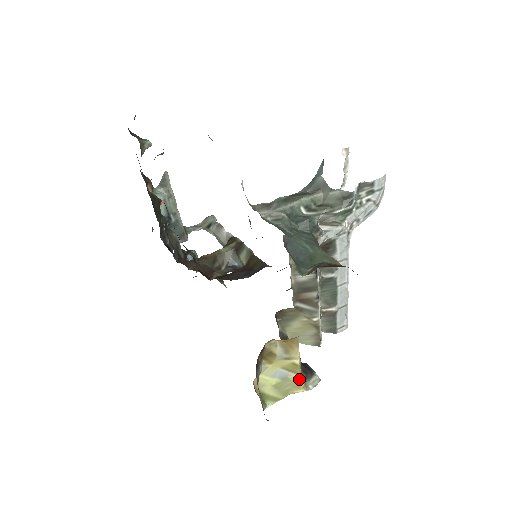
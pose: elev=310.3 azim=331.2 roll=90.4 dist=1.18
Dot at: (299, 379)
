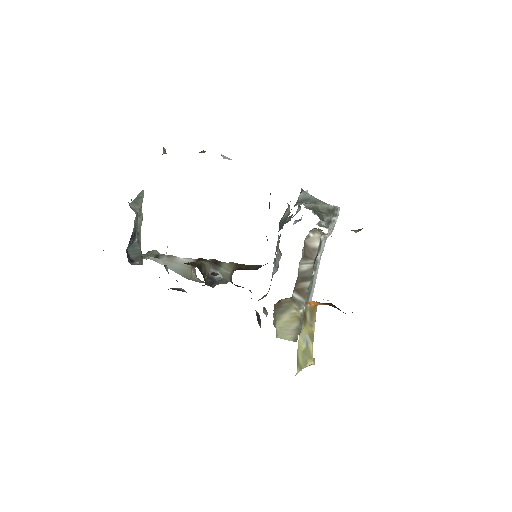
Dot at: occluded
